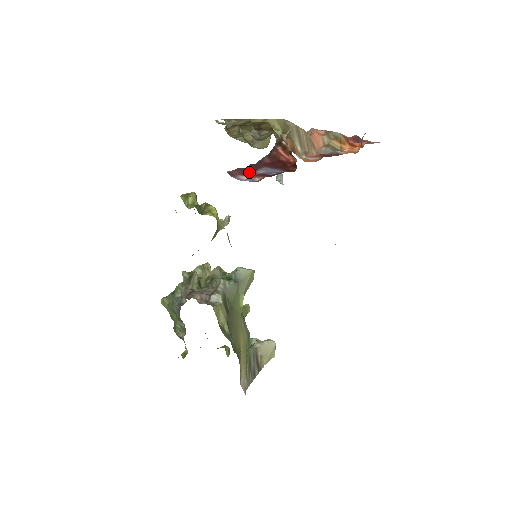
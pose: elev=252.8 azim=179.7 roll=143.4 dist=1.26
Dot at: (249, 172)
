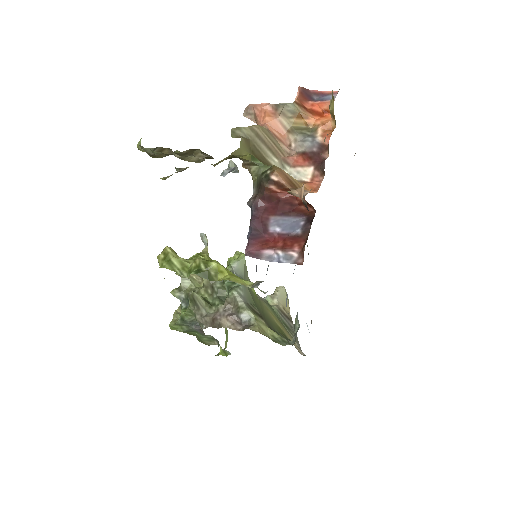
Dot at: (261, 234)
